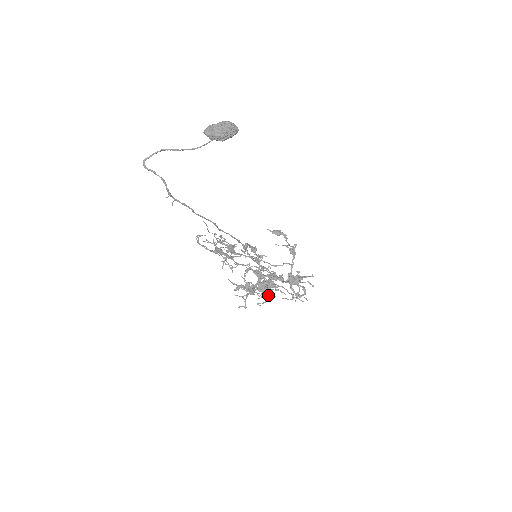
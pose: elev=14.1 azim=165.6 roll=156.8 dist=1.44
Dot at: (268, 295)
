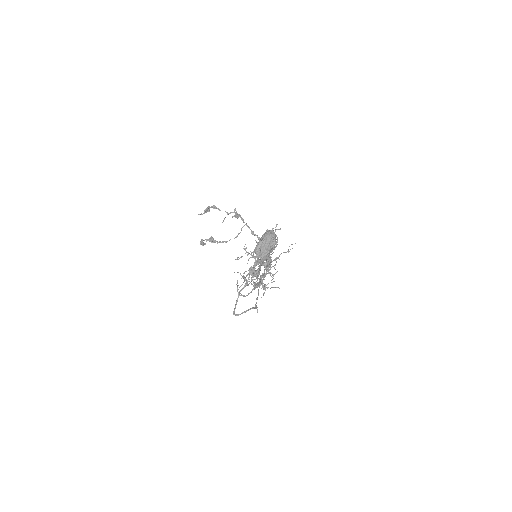
Dot at: occluded
